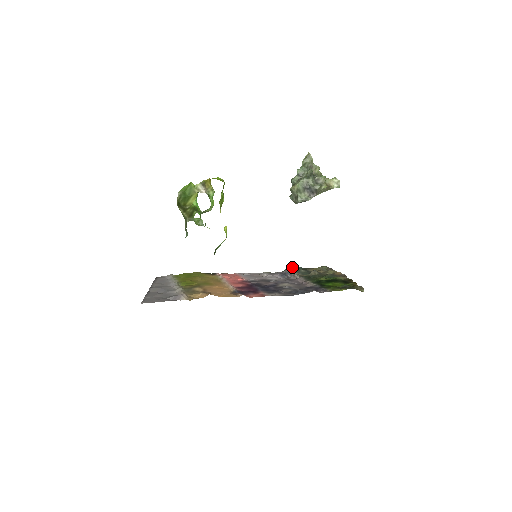
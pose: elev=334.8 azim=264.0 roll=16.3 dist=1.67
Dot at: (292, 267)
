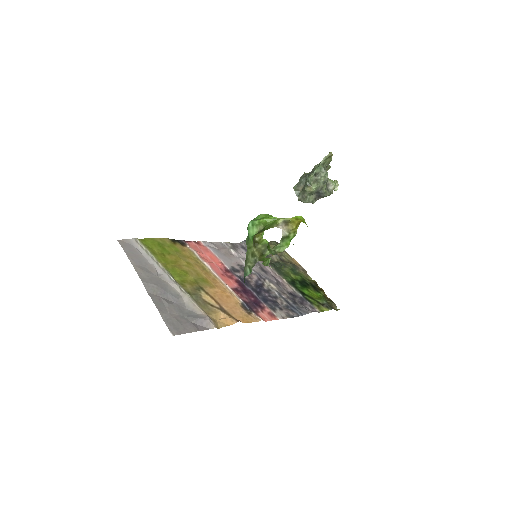
Dot at: occluded
